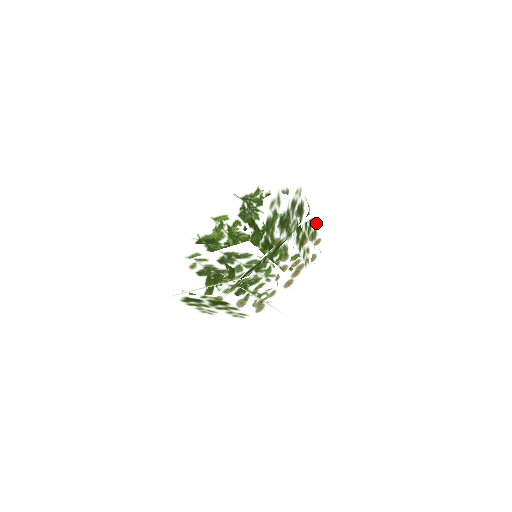
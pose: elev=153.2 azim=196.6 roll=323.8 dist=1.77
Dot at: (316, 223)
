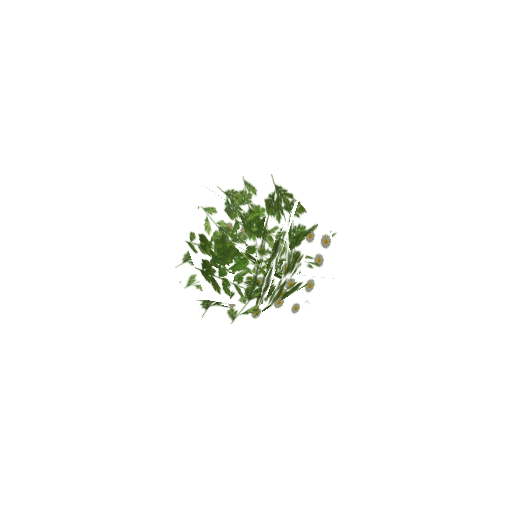
Dot at: occluded
